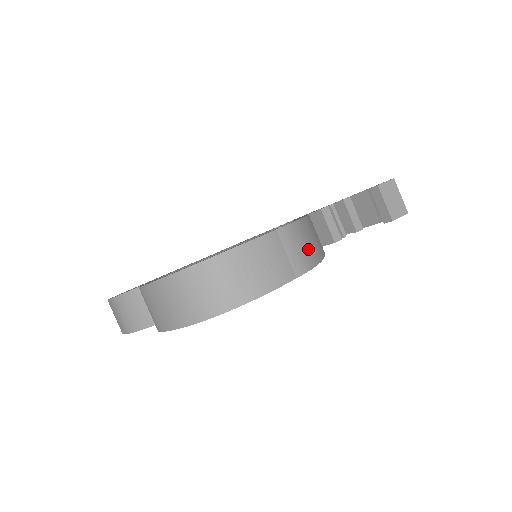
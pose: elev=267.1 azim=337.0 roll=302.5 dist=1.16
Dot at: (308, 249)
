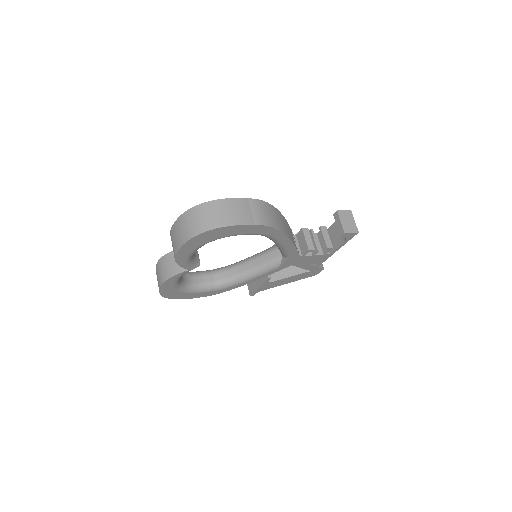
Dot at: (268, 217)
